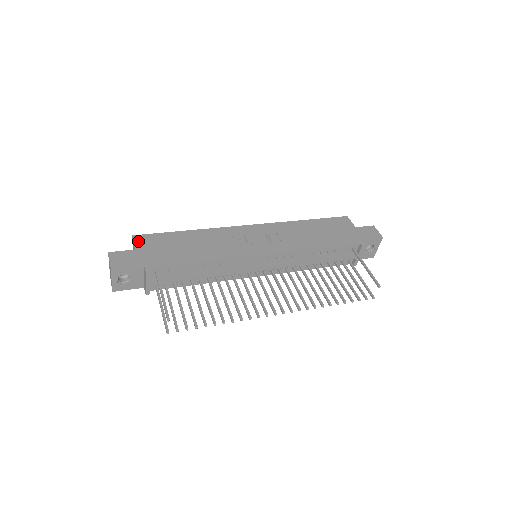
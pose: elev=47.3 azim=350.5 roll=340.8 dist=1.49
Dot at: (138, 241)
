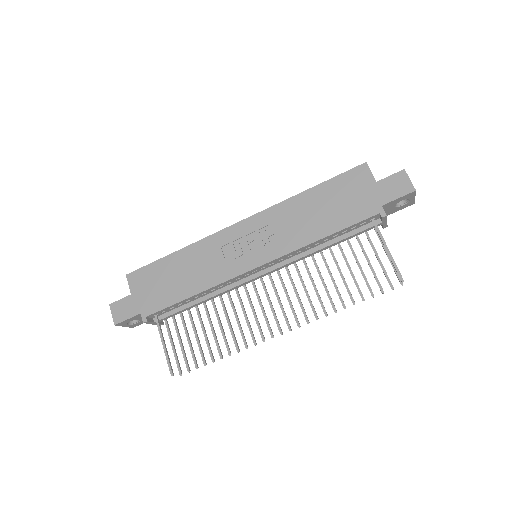
Dot at: (132, 282)
